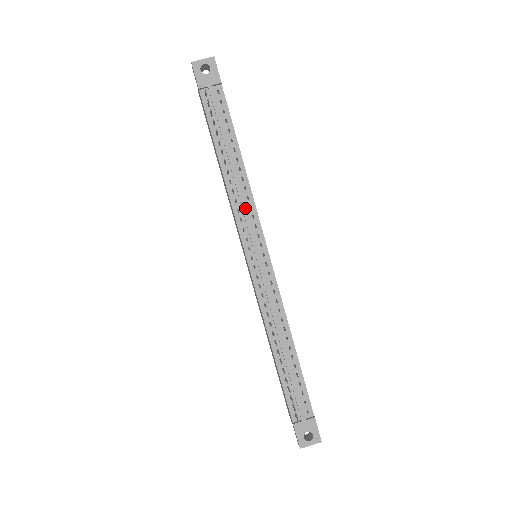
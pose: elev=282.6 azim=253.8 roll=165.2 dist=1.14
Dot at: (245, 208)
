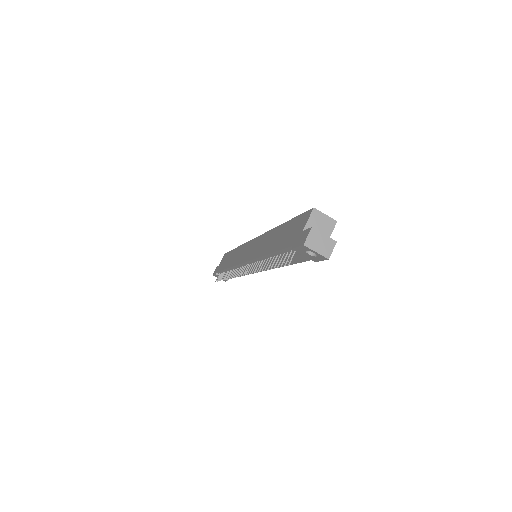
Dot at: (262, 267)
